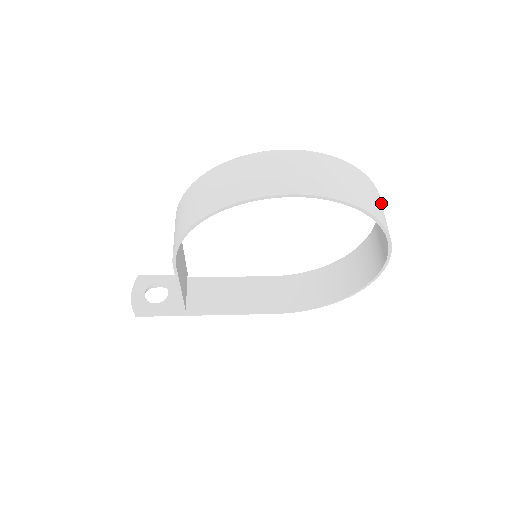
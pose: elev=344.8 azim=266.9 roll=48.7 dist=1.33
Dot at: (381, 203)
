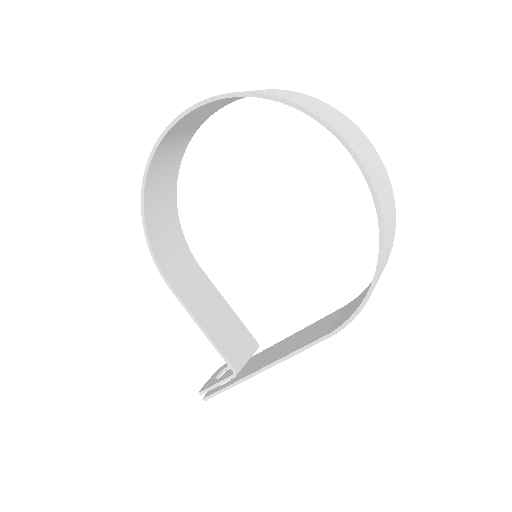
Dot at: (315, 101)
